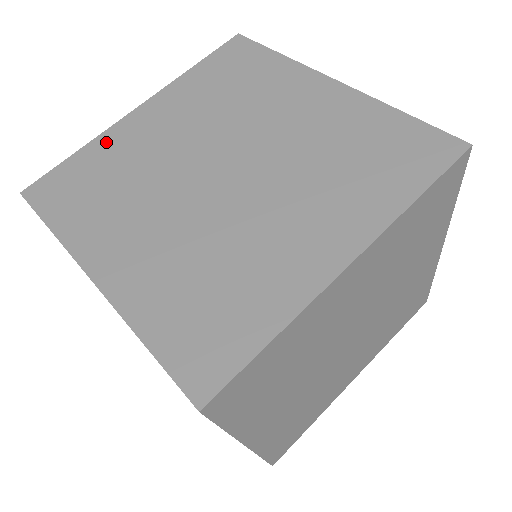
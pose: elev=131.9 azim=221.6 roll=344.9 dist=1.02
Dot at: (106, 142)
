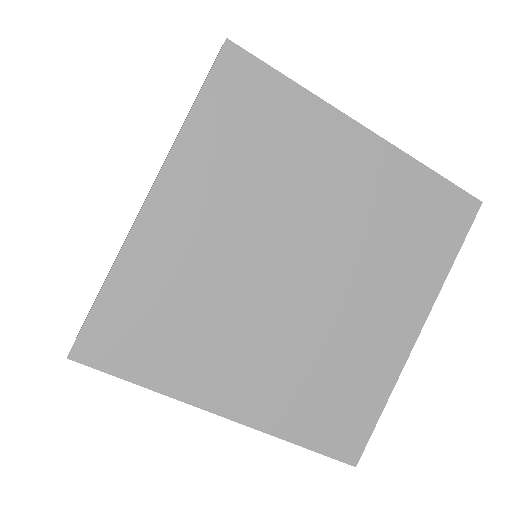
Dot at: occluded
